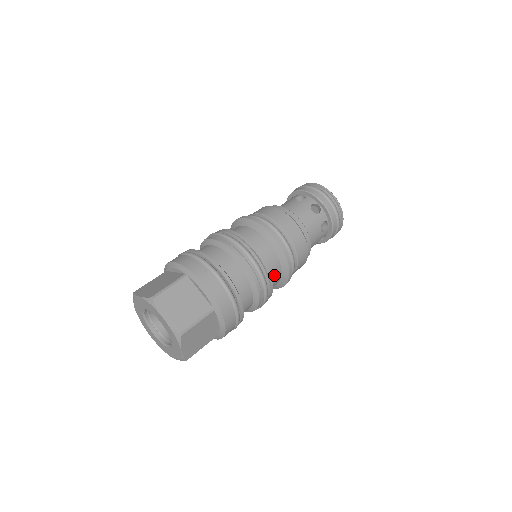
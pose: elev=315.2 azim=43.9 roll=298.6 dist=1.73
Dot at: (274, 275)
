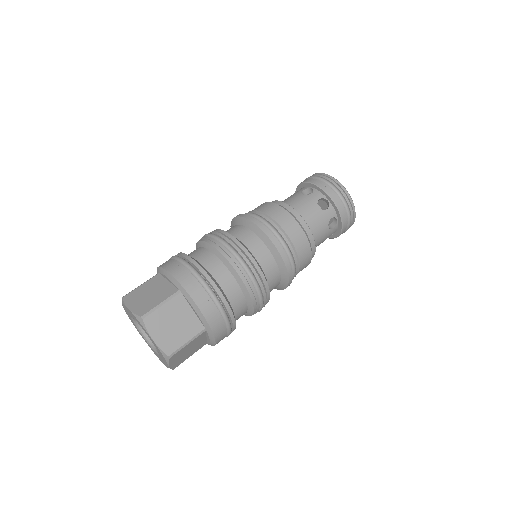
Dot at: (260, 255)
